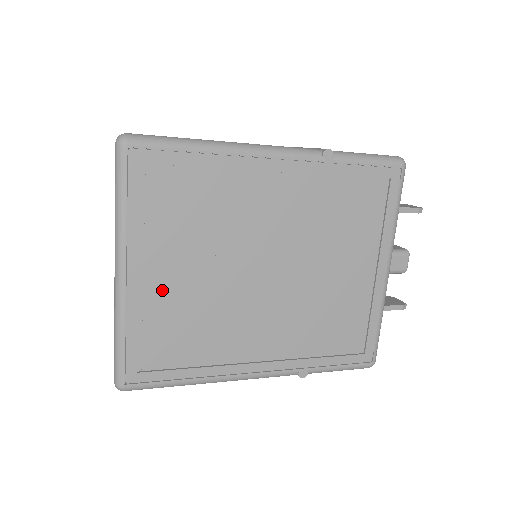
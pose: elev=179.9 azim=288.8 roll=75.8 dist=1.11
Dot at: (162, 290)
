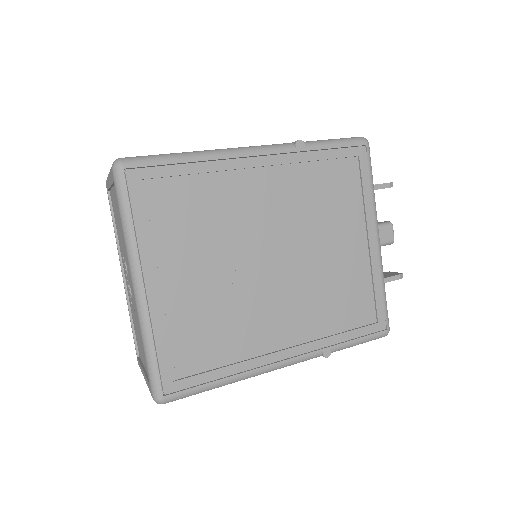
Dot at: (180, 296)
